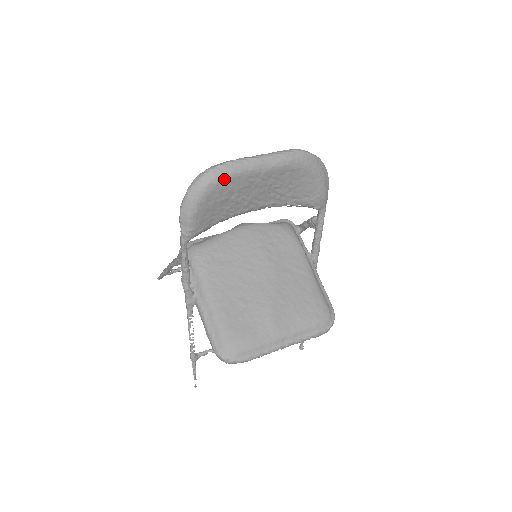
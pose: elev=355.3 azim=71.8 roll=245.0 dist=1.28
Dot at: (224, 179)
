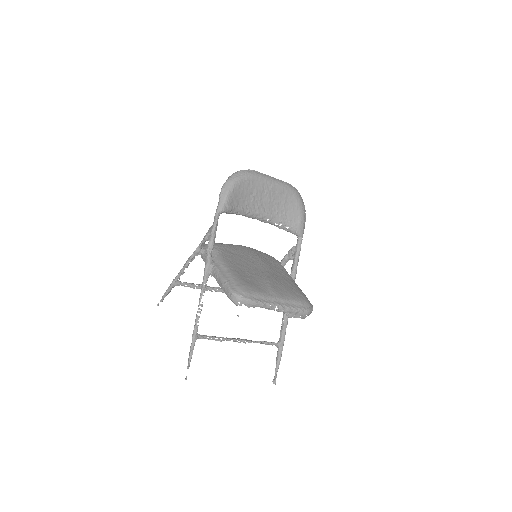
Dot at: (252, 177)
